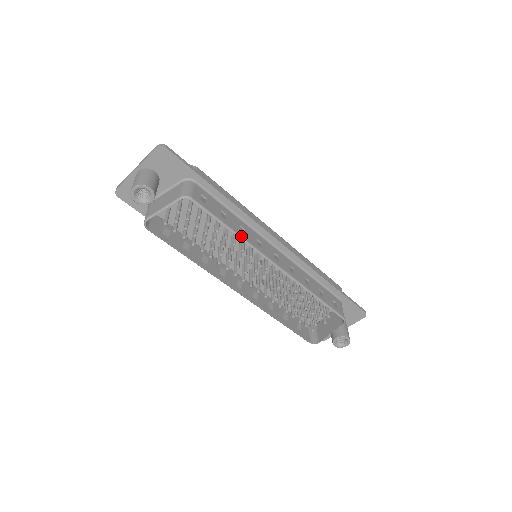
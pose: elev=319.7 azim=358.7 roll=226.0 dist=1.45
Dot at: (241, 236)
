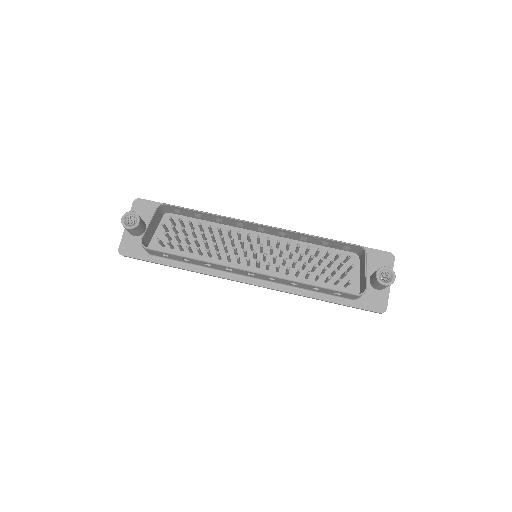
Dot at: (217, 215)
